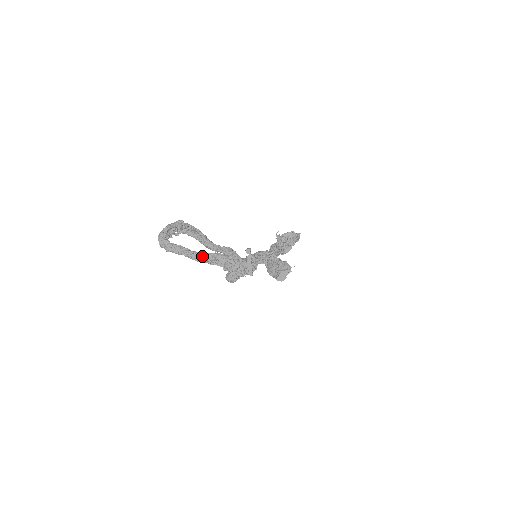
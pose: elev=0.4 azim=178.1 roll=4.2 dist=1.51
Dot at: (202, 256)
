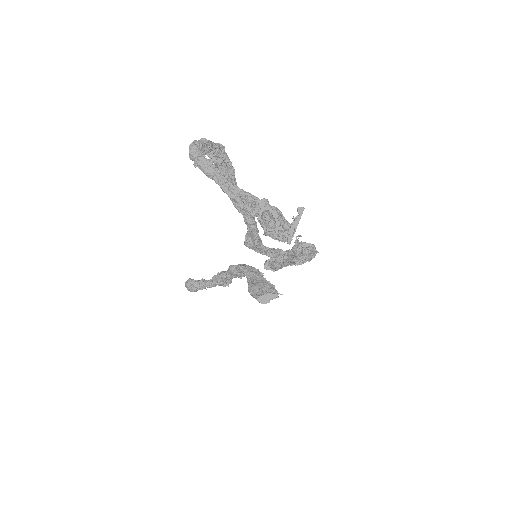
Dot at: (237, 192)
